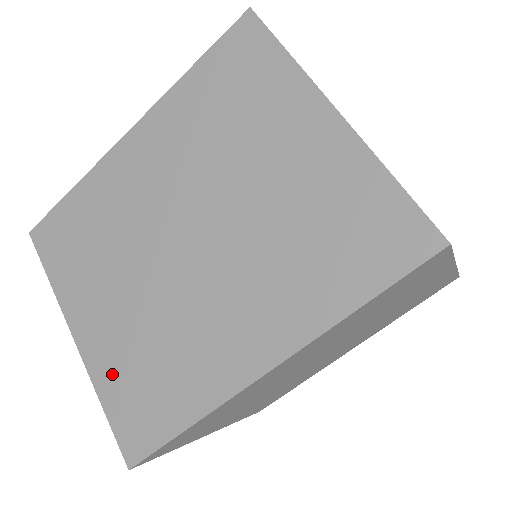
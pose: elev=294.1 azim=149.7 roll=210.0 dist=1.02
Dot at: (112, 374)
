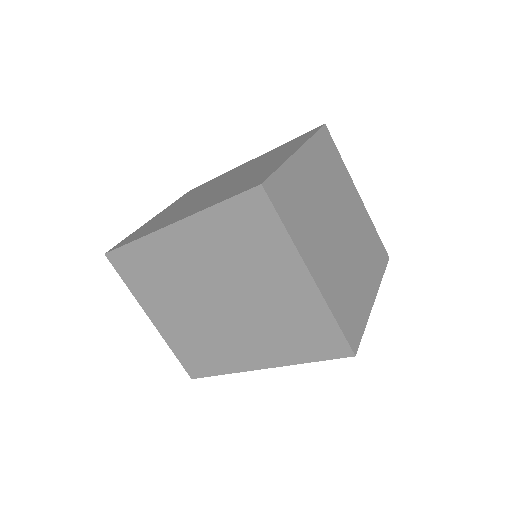
Dot at: (144, 227)
